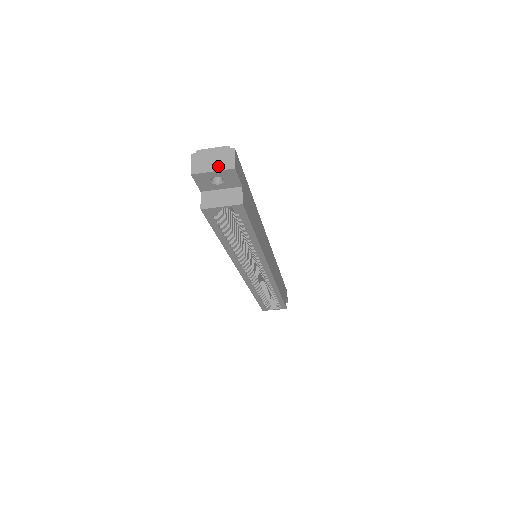
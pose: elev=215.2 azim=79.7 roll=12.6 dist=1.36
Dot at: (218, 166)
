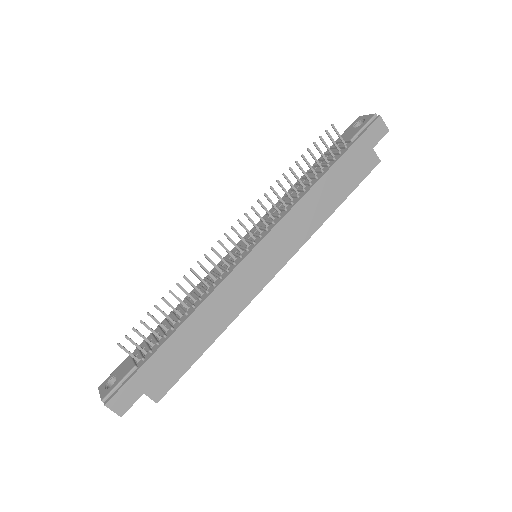
Dot at: occluded
